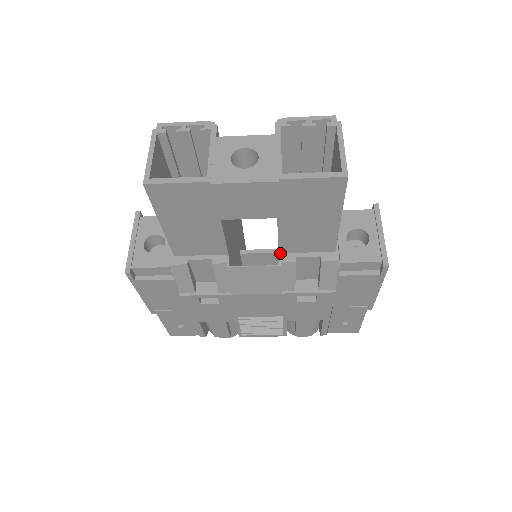
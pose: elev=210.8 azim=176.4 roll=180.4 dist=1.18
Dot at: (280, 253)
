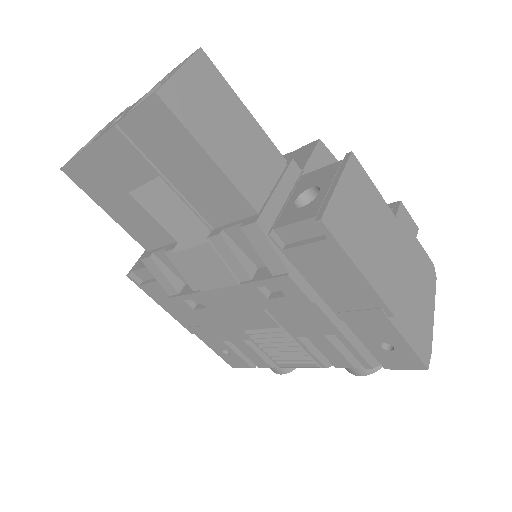
Dot at: (210, 228)
